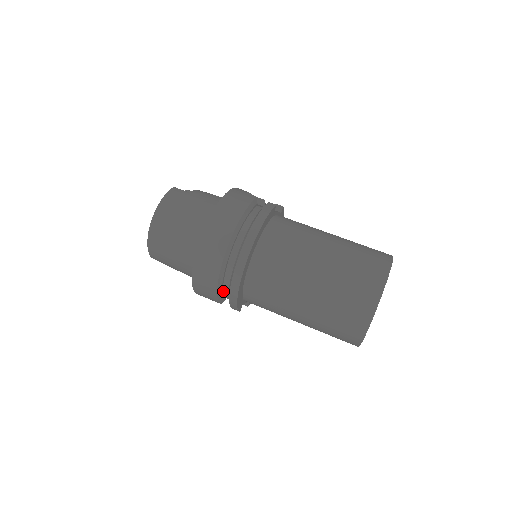
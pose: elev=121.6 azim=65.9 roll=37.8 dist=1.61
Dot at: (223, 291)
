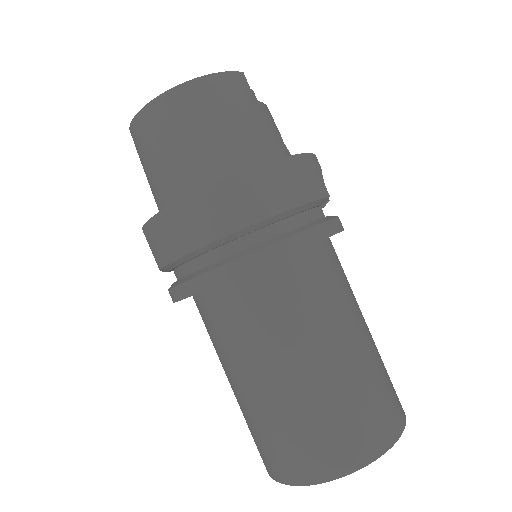
Dot at: (178, 266)
